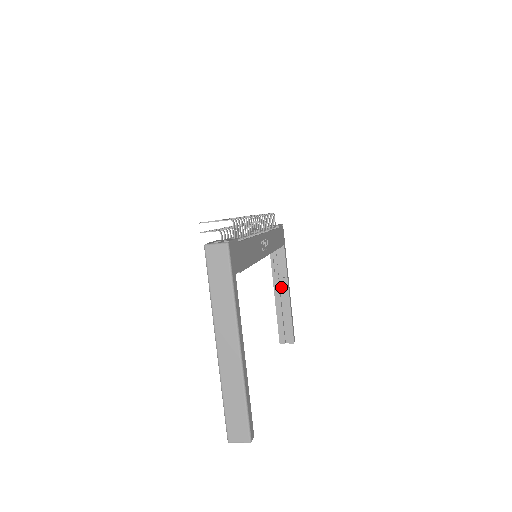
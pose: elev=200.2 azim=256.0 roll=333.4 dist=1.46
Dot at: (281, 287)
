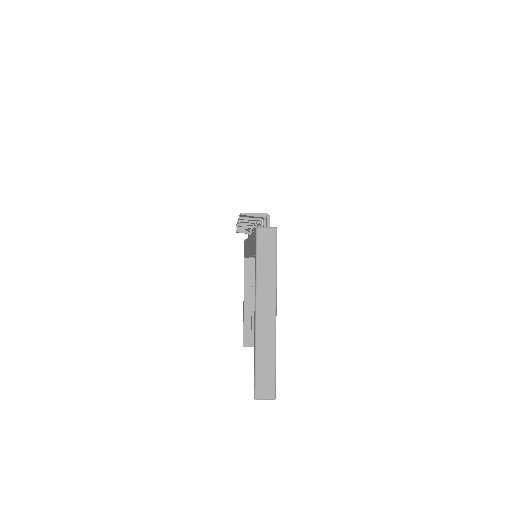
Dot at: (250, 295)
